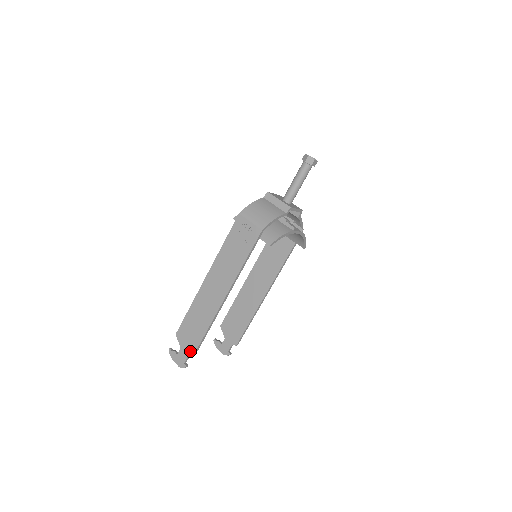
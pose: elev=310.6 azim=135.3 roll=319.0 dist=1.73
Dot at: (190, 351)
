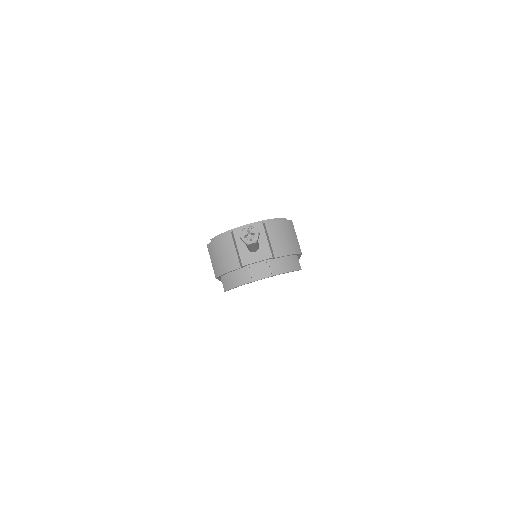
Dot at: occluded
